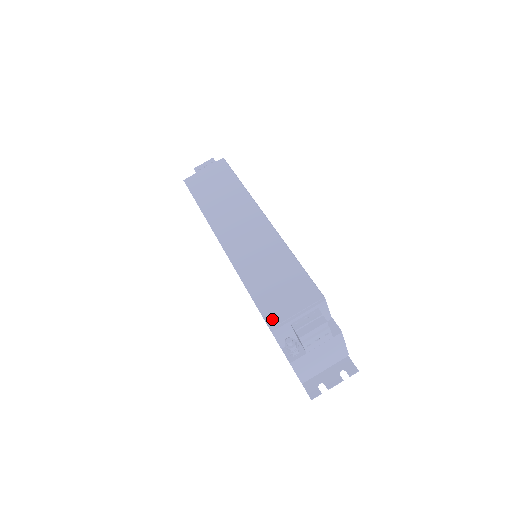
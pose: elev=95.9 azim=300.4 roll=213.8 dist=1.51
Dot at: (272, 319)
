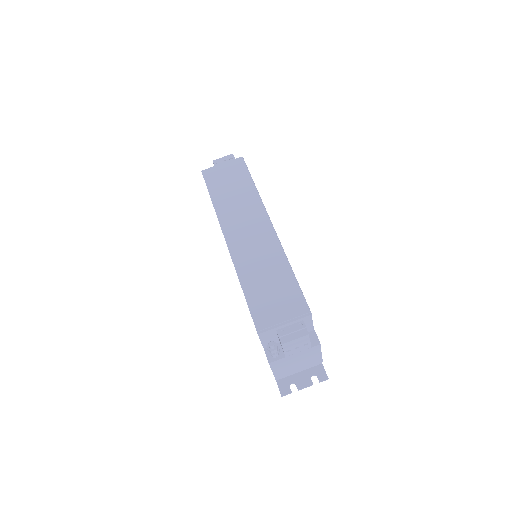
Dot at: (260, 322)
